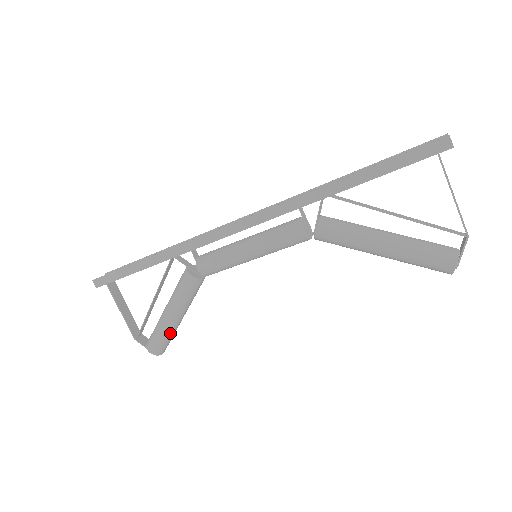
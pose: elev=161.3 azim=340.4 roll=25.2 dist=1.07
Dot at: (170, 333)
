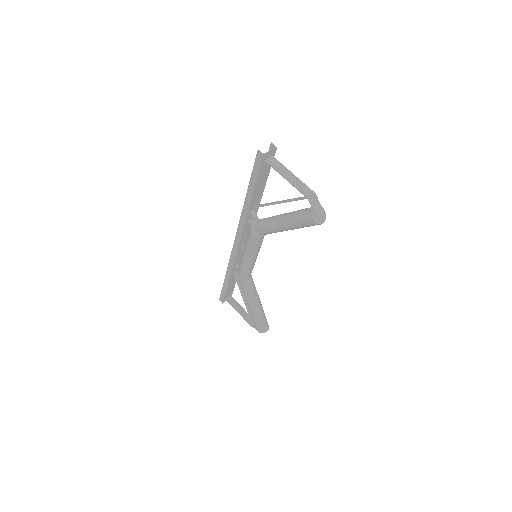
Dot at: (258, 317)
